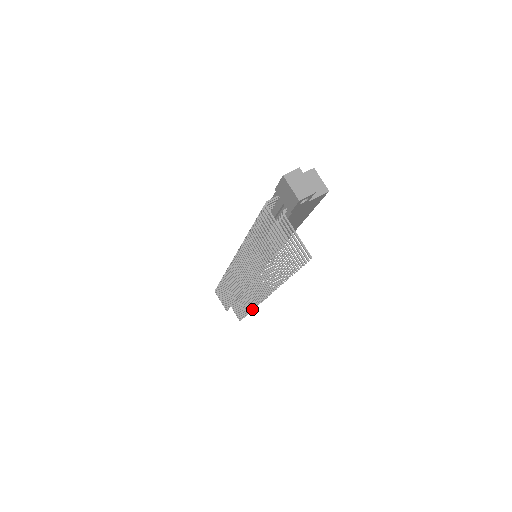
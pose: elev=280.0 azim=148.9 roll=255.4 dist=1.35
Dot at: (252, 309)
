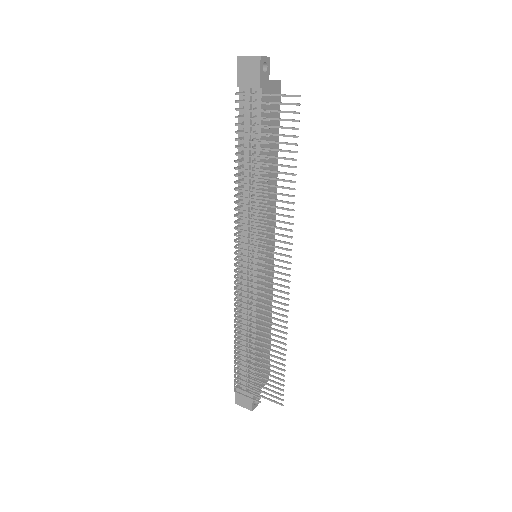
Dot at: (285, 333)
